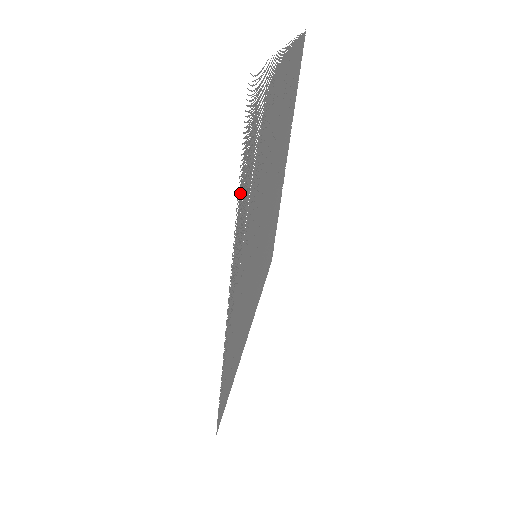
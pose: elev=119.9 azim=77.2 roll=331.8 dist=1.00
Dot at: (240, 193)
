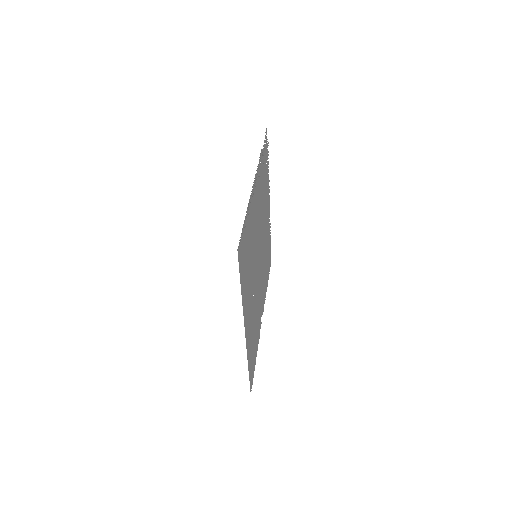
Dot at: occluded
